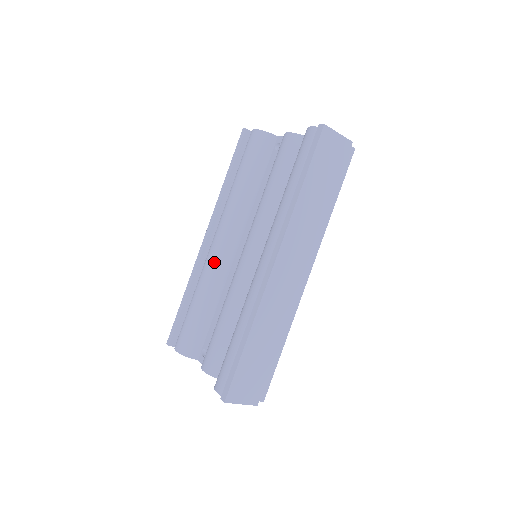
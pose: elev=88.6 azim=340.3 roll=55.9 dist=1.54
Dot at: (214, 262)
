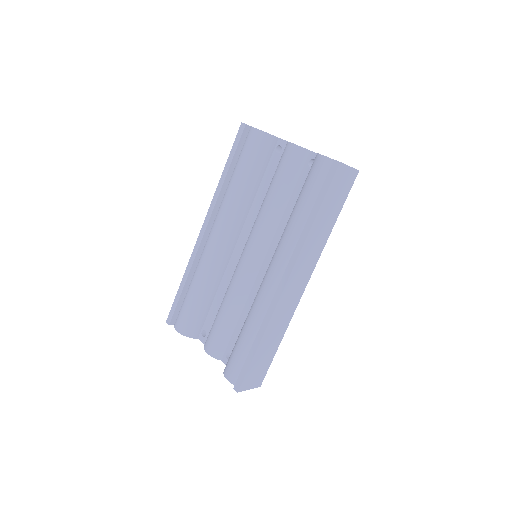
Dot at: (214, 257)
